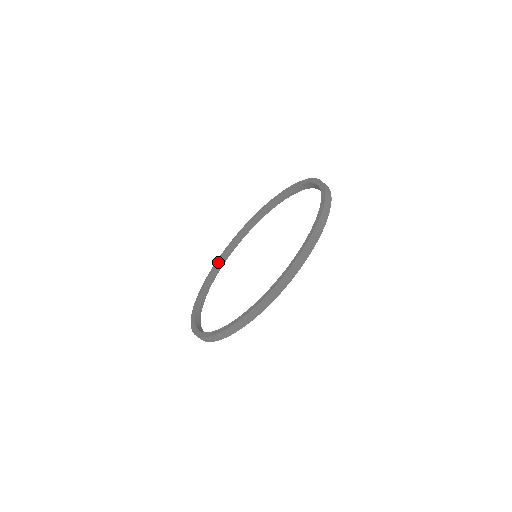
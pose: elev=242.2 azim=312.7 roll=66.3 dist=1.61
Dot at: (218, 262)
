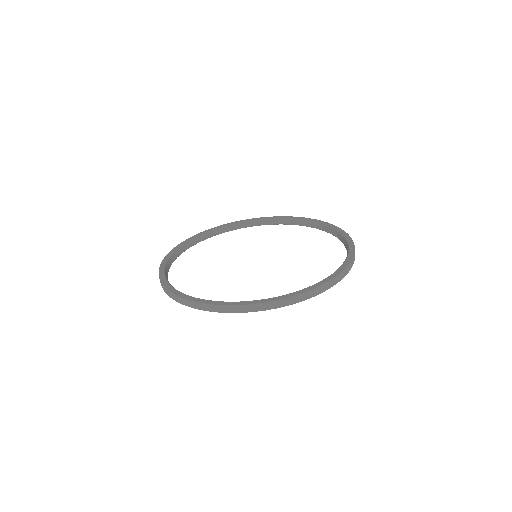
Dot at: (264, 219)
